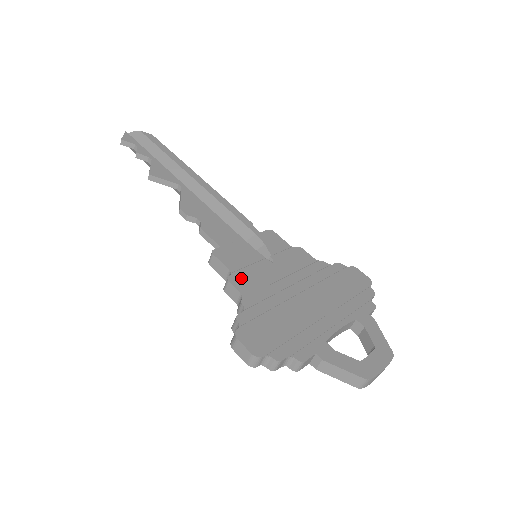
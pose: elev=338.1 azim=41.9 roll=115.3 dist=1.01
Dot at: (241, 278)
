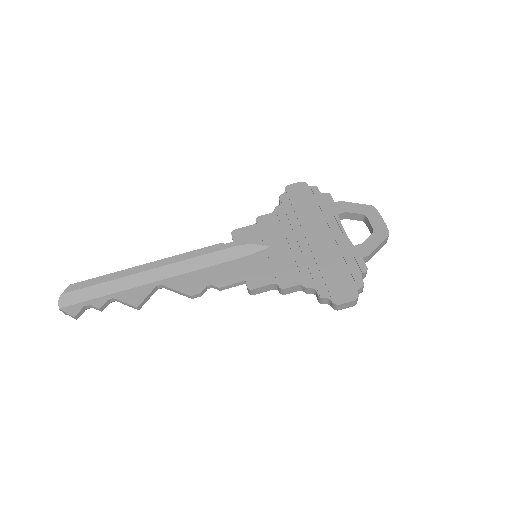
Dot at: (283, 278)
